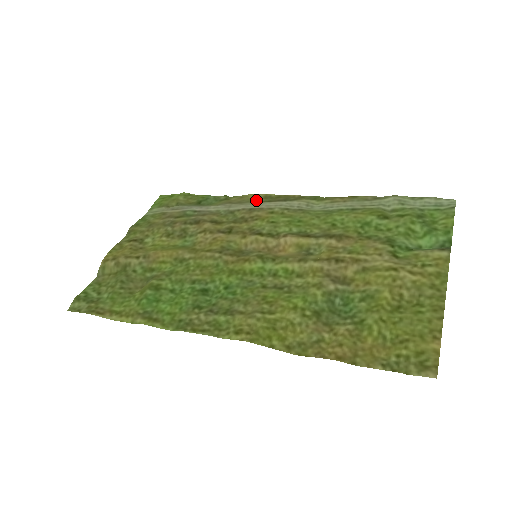
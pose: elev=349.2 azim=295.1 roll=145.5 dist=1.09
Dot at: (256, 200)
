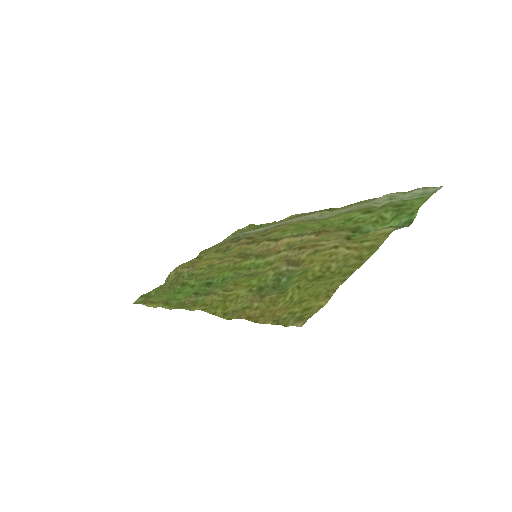
Dot at: (288, 219)
